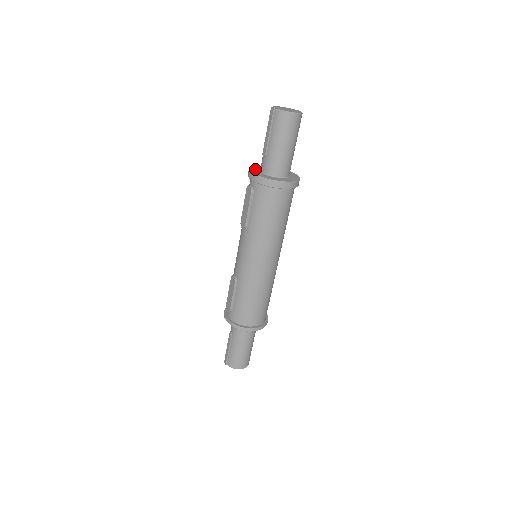
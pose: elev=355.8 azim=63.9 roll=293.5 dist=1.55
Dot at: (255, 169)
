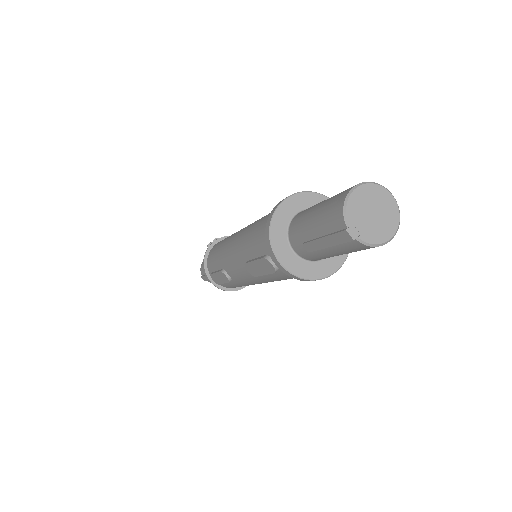
Dot at: (280, 240)
